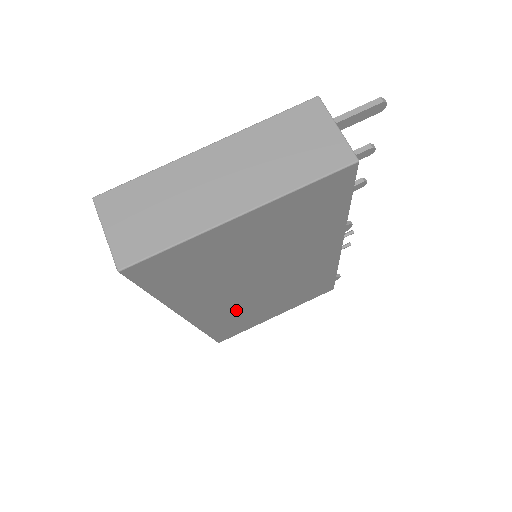
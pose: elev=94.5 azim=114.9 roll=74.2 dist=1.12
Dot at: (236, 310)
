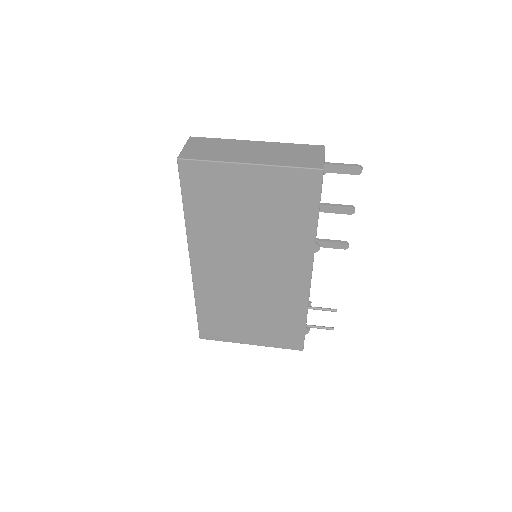
Dot at: (224, 291)
